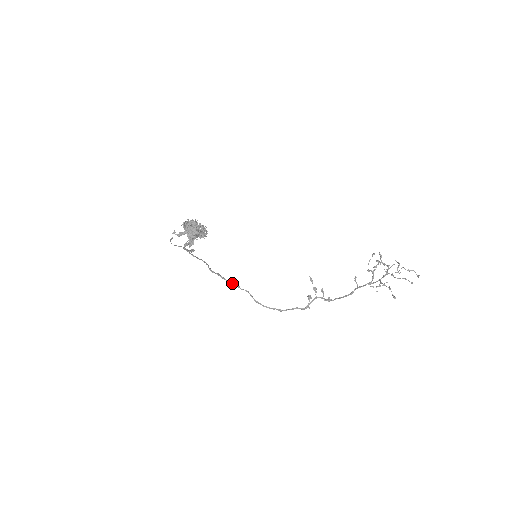
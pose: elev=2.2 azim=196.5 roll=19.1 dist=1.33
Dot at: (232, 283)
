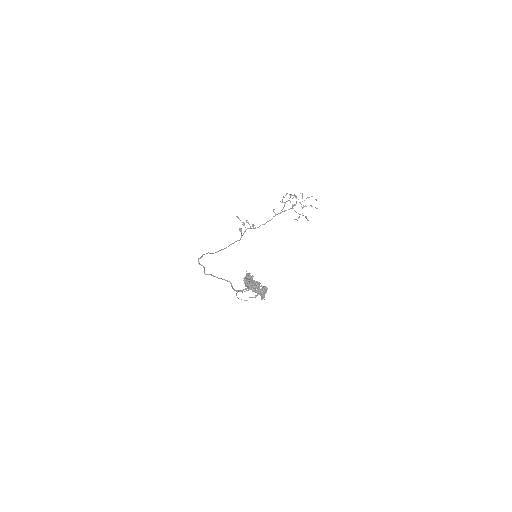
Dot at: (202, 256)
